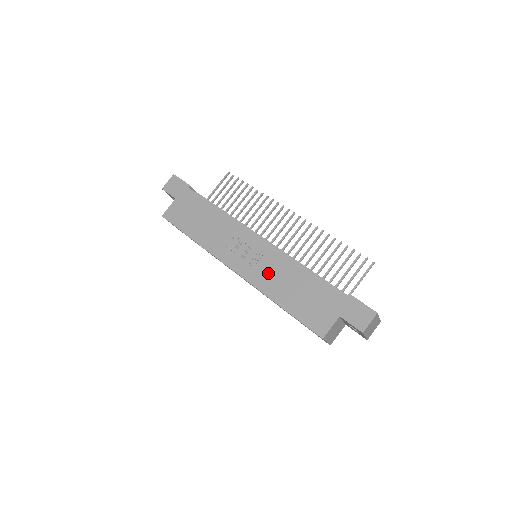
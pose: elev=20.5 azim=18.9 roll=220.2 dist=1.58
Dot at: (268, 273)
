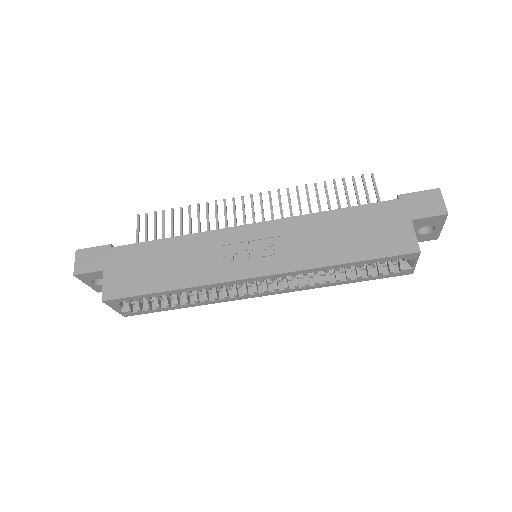
Dot at: (297, 247)
